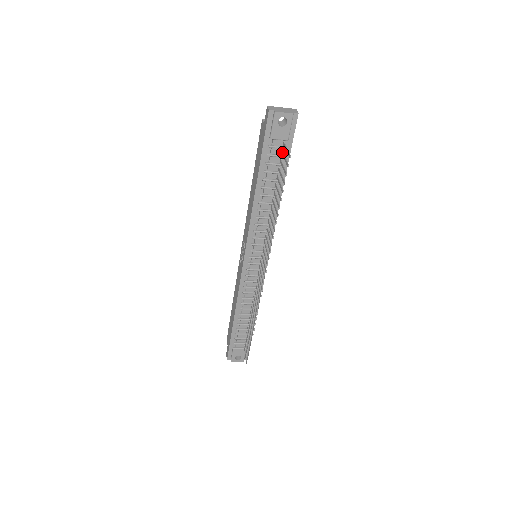
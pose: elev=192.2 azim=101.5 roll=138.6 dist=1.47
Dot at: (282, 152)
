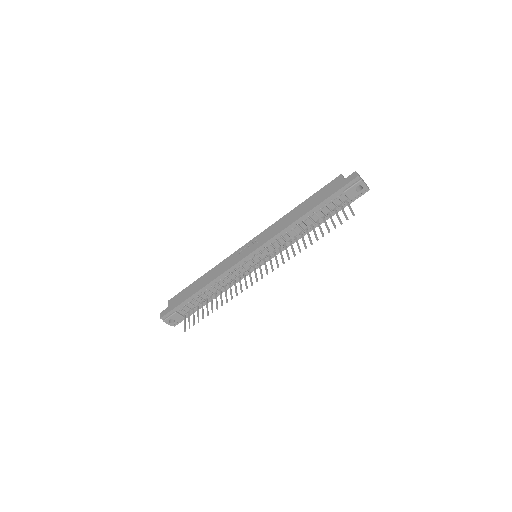
Dot at: (341, 205)
